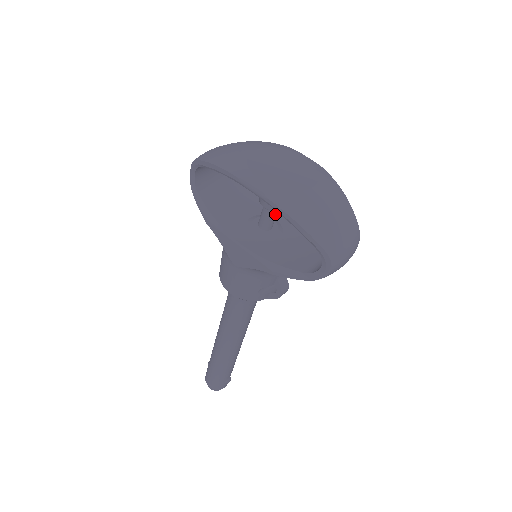
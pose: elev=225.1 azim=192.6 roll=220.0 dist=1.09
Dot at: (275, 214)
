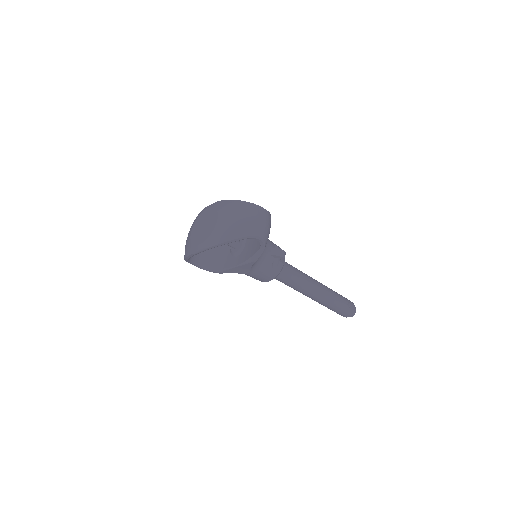
Dot at: occluded
